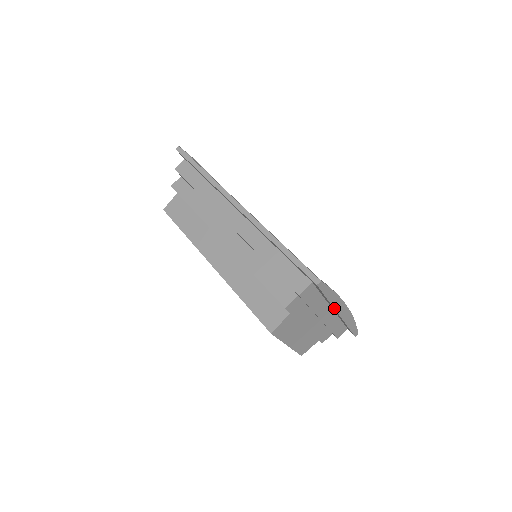
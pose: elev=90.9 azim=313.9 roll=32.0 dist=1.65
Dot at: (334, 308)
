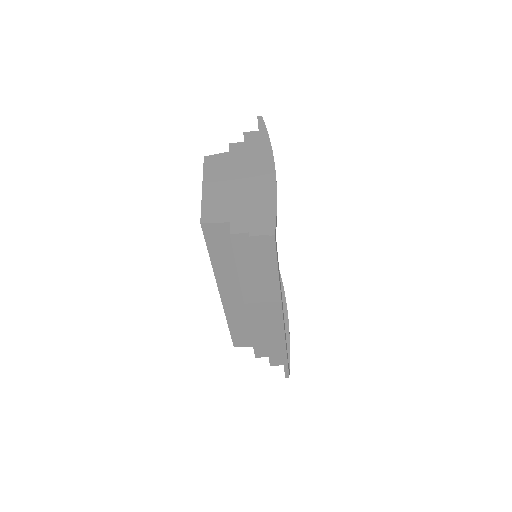
Dot at: occluded
